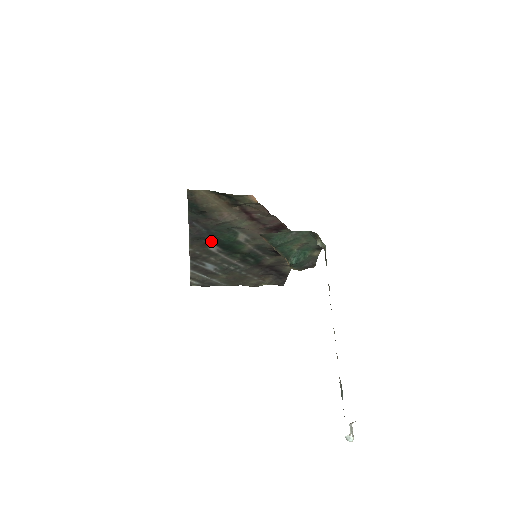
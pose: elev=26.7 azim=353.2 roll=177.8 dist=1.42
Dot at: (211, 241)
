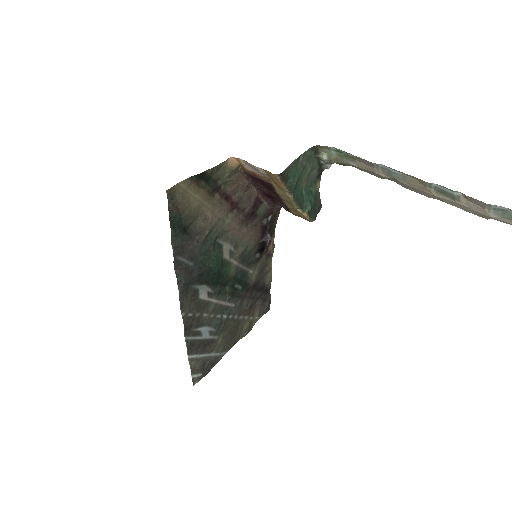
Dot at: (200, 281)
